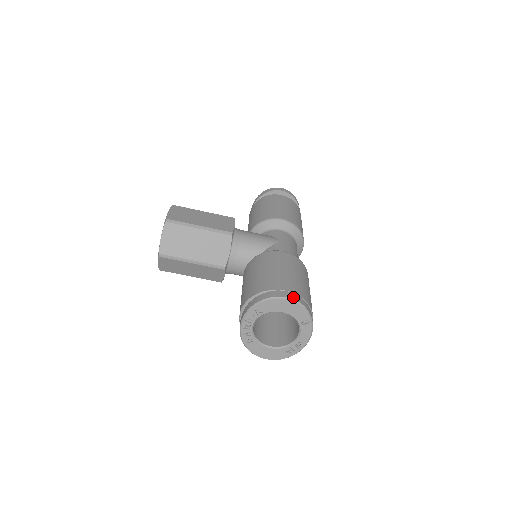
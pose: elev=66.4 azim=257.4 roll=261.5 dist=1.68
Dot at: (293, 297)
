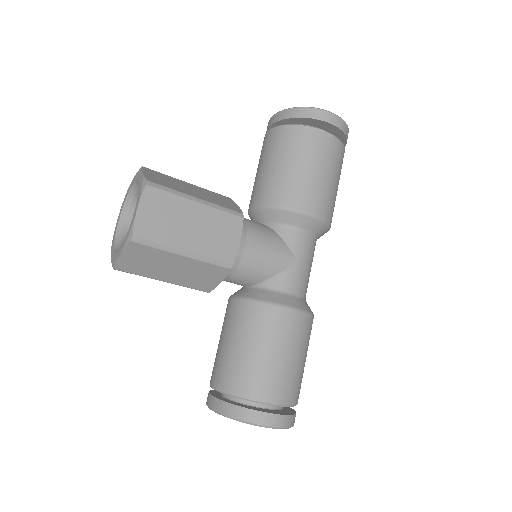
Dot at: (282, 424)
